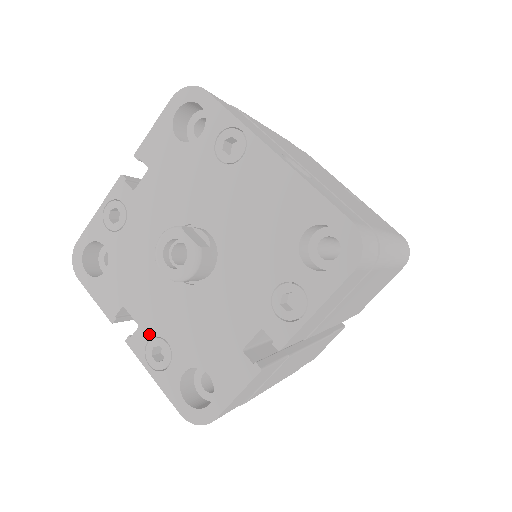
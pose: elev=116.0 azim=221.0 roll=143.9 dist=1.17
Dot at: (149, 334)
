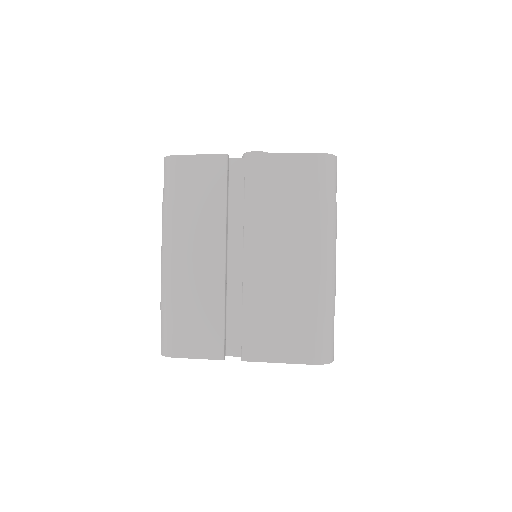
Dot at: occluded
